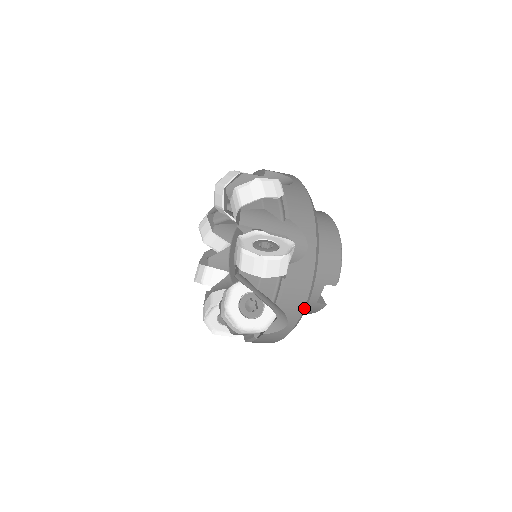
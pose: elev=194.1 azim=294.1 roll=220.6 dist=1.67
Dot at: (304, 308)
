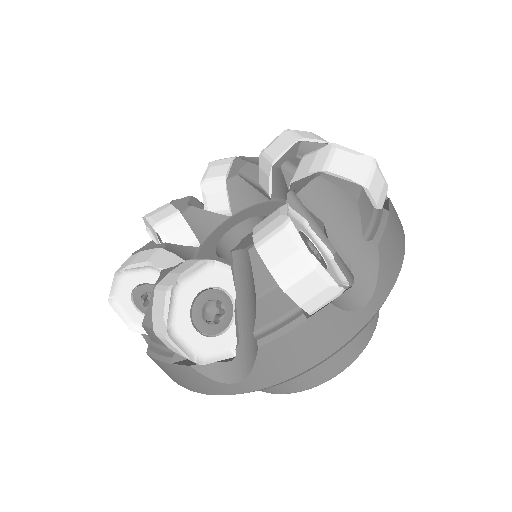
Dot at: occluded
